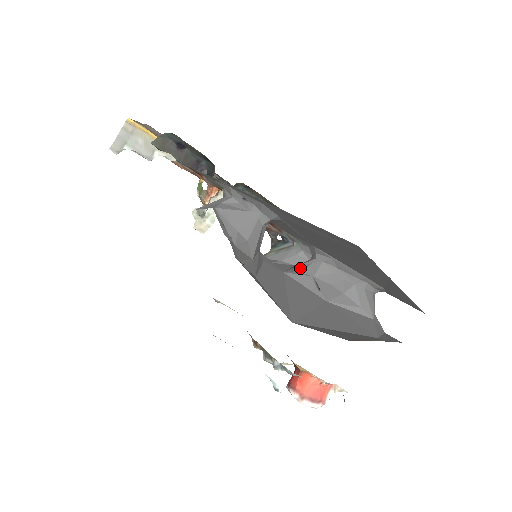
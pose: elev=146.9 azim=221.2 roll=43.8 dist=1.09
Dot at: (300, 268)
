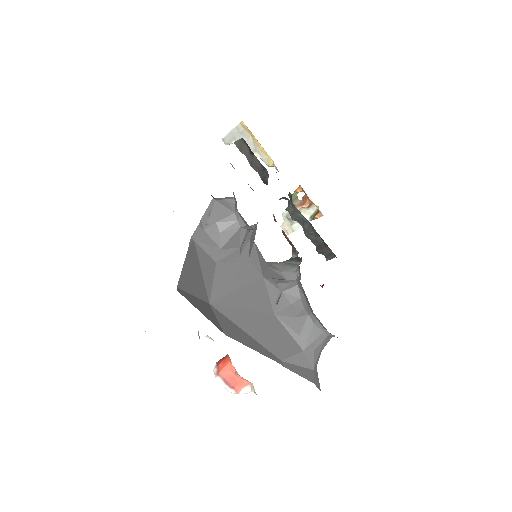
Dot at: (280, 281)
